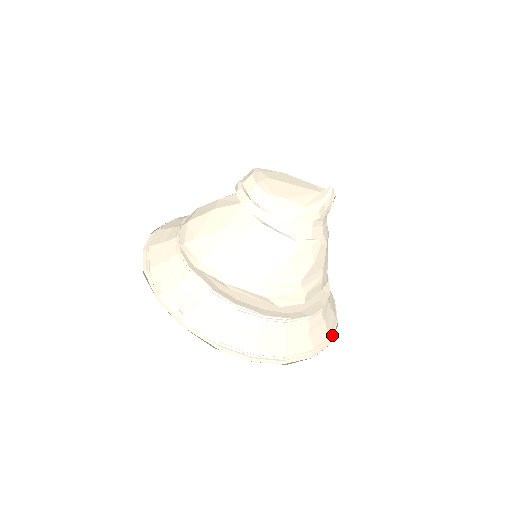
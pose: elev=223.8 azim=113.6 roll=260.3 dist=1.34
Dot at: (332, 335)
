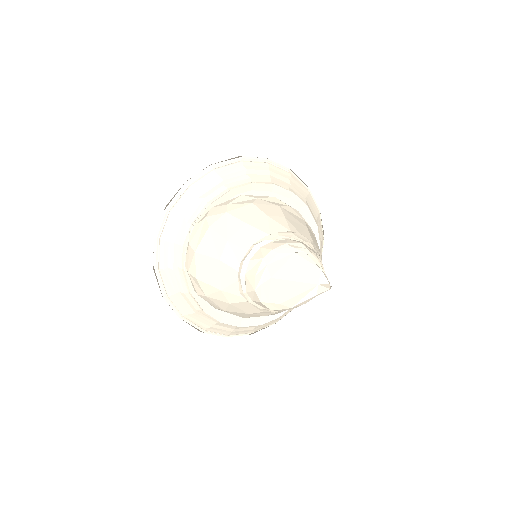
Dot at: occluded
